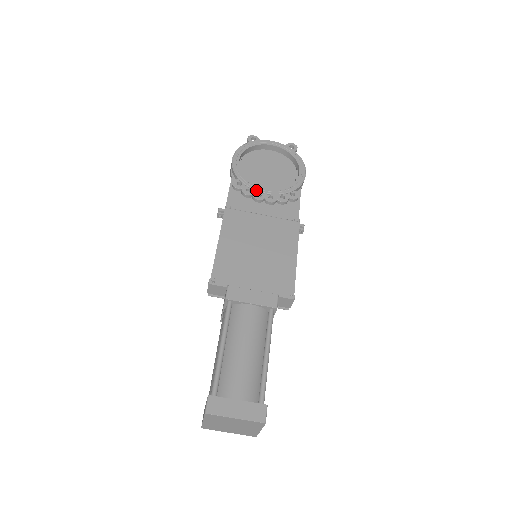
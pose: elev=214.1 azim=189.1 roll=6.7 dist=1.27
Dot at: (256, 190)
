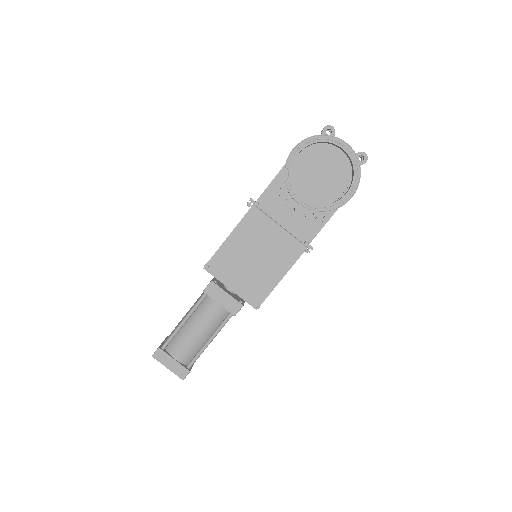
Dot at: (292, 196)
